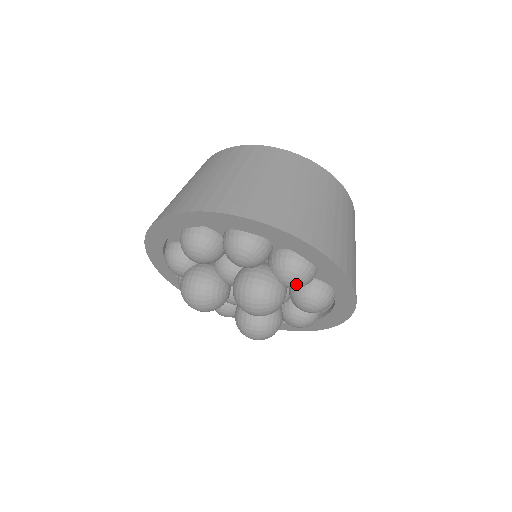
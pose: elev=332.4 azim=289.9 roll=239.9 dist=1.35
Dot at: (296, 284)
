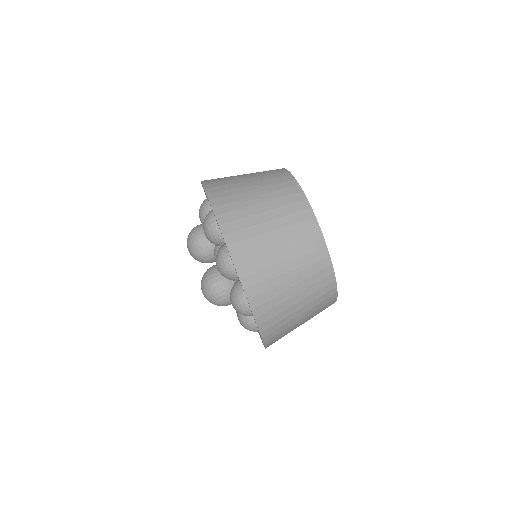
Dot at: (235, 309)
